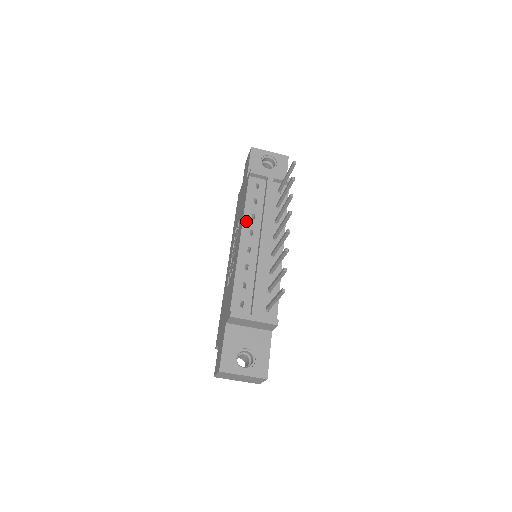
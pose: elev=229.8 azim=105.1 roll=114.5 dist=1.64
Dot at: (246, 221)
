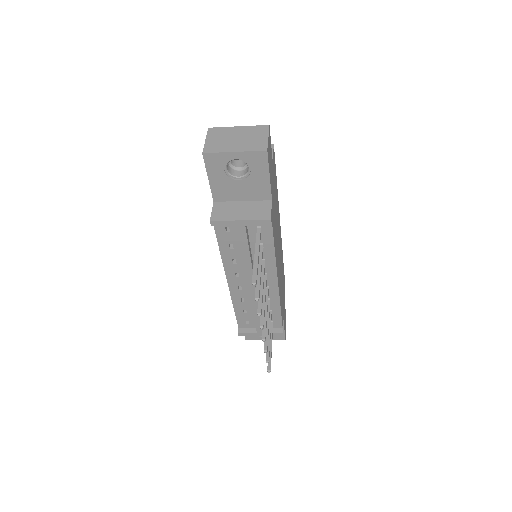
Dot at: (227, 267)
